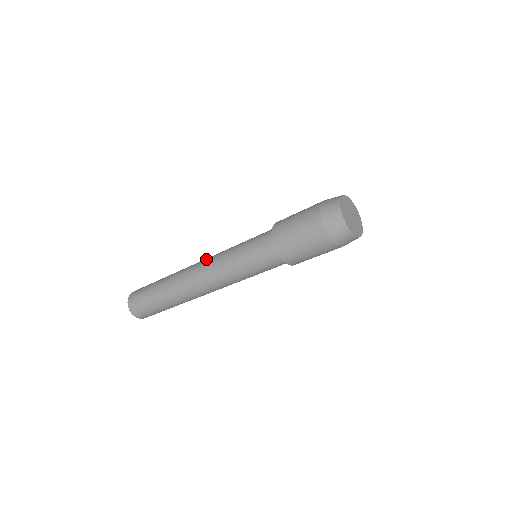
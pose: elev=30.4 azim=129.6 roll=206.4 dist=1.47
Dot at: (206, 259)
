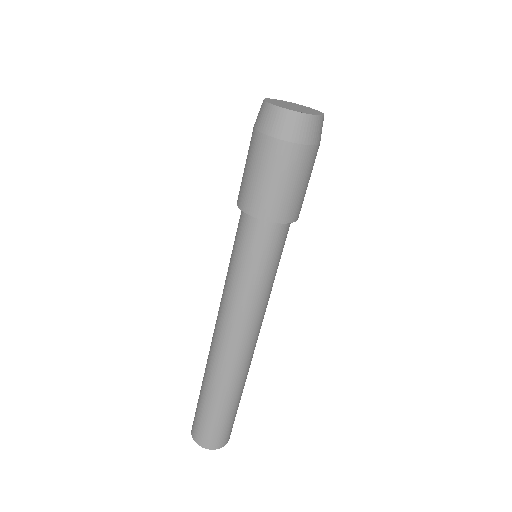
Dot at: (218, 311)
